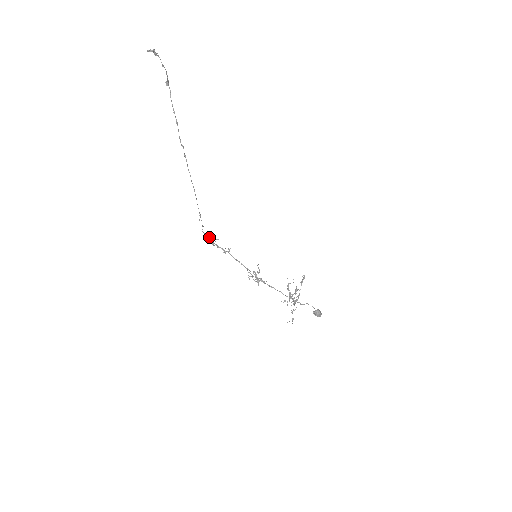
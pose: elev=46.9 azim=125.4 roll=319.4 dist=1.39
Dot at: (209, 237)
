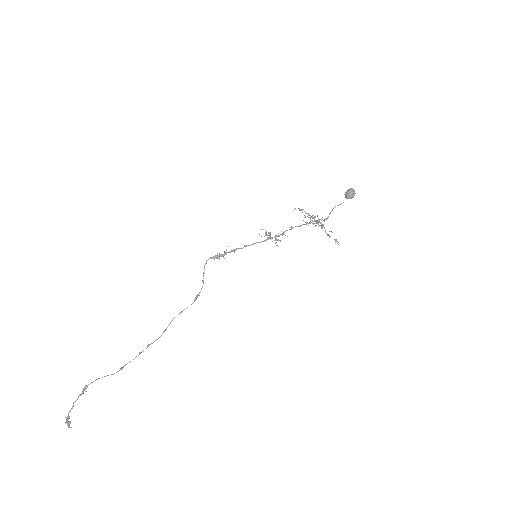
Dot at: (211, 258)
